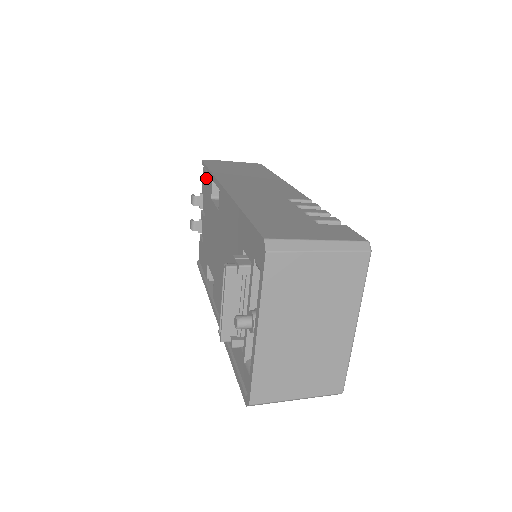
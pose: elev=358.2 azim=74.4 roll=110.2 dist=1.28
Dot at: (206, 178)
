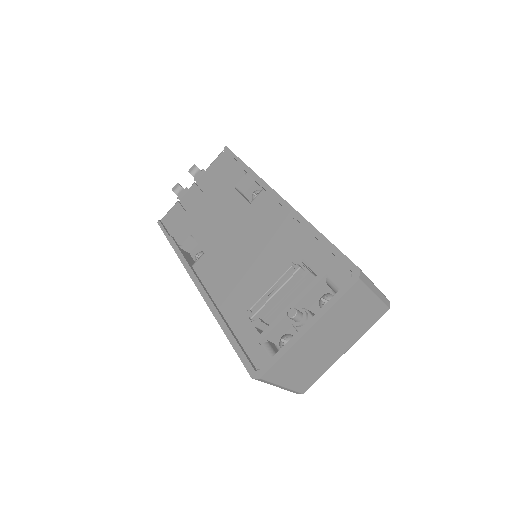
Dot at: (228, 164)
